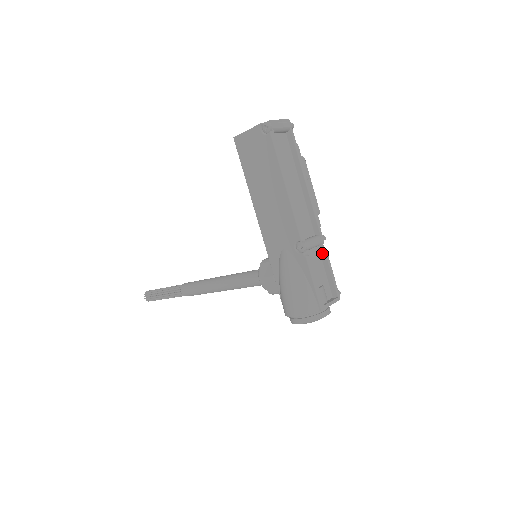
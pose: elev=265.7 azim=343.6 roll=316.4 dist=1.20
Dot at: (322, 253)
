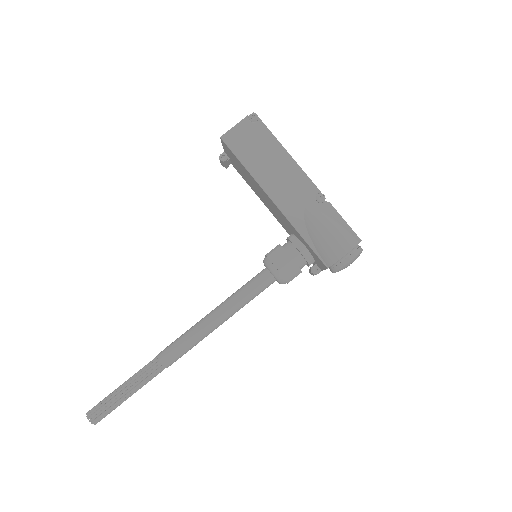
Dot at: occluded
